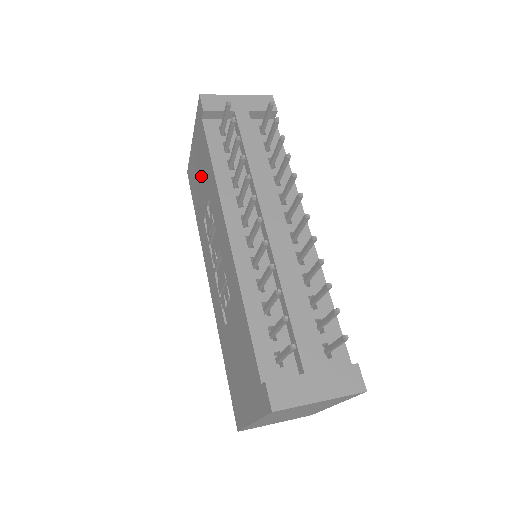
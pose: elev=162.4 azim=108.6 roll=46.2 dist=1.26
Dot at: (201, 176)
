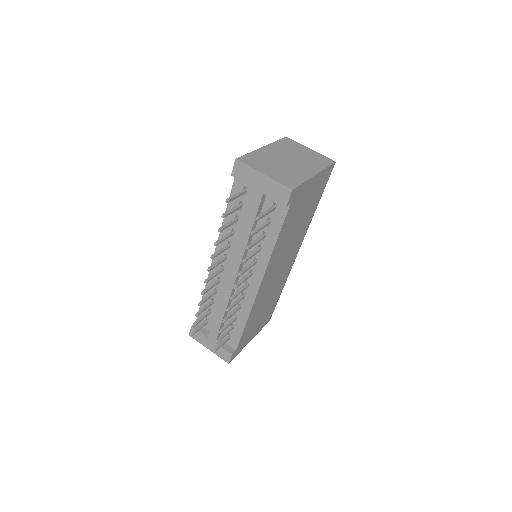
Dot at: occluded
